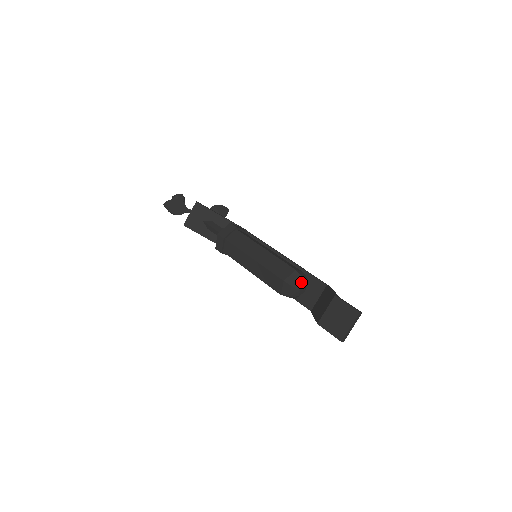
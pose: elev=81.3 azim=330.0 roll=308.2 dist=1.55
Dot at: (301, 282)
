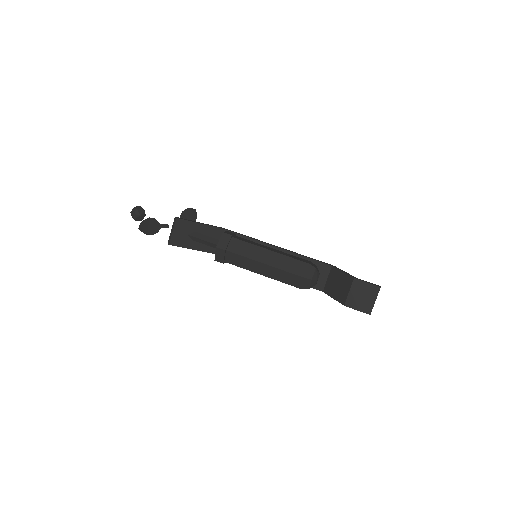
Dot at: (317, 273)
